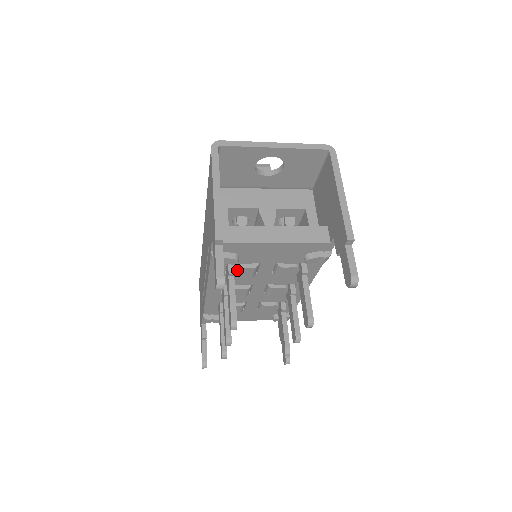
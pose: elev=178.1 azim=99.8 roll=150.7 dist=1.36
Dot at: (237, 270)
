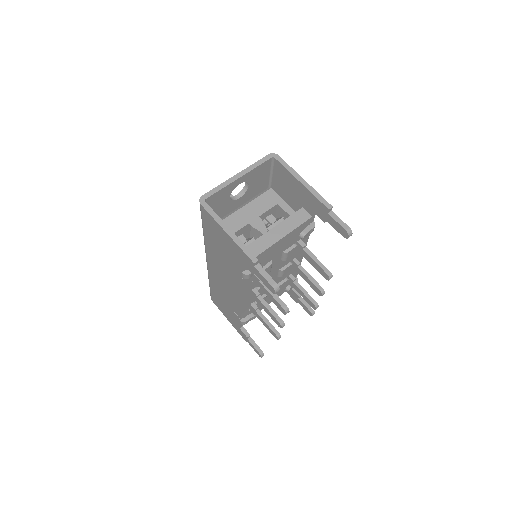
Dot at: occluded
